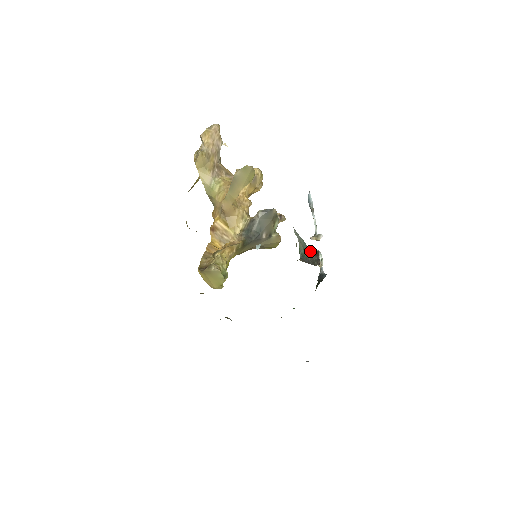
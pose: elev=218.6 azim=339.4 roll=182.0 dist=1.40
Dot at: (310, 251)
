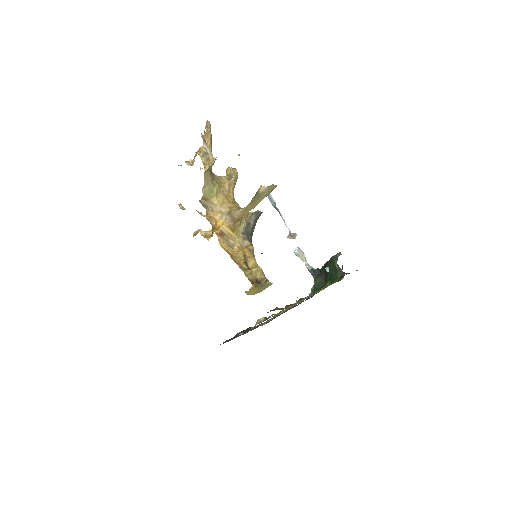
Dot at: (333, 262)
